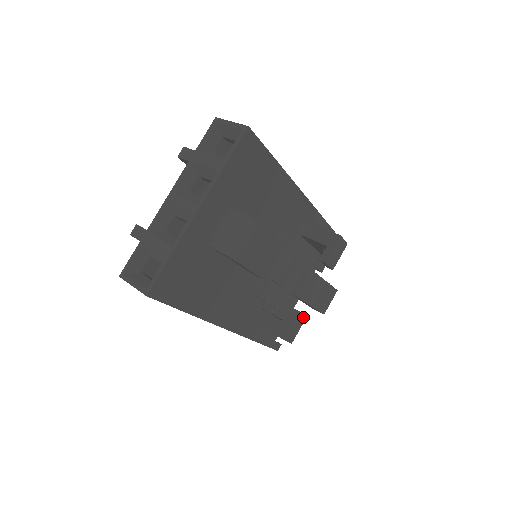
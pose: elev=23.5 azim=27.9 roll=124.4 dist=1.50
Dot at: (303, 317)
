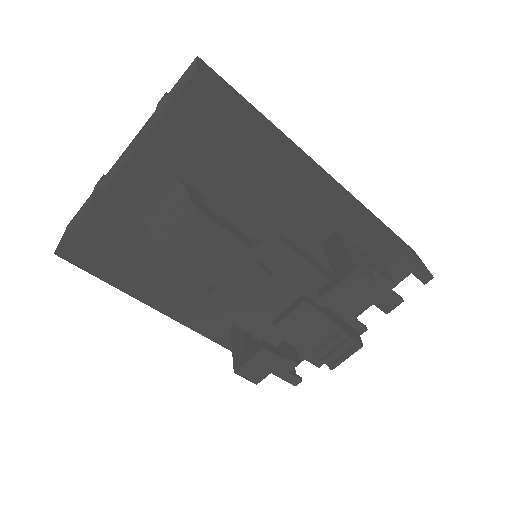
Dot at: (277, 359)
